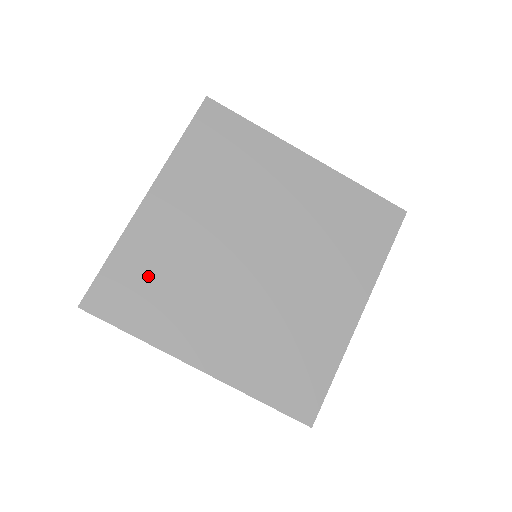
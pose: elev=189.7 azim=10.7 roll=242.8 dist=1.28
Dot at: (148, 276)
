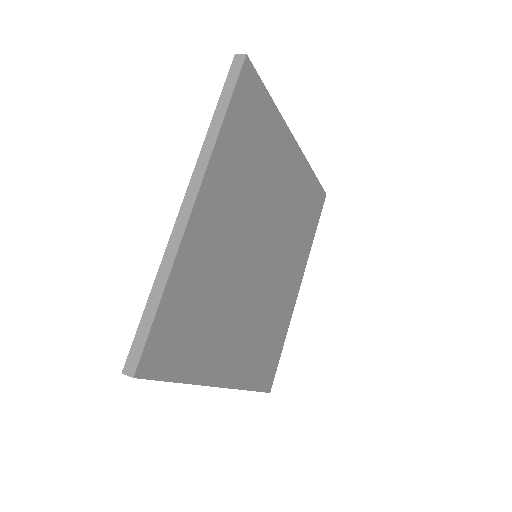
Dot at: (193, 309)
